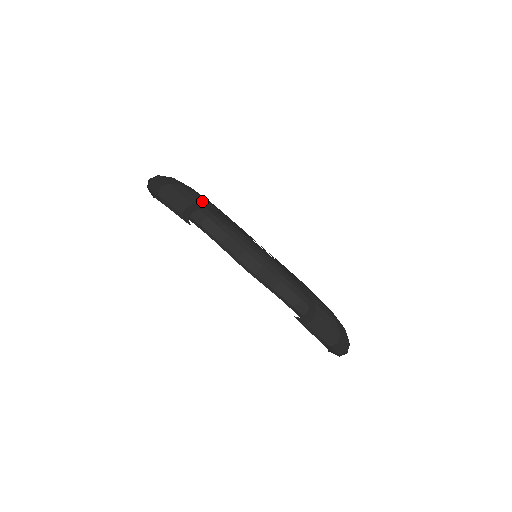
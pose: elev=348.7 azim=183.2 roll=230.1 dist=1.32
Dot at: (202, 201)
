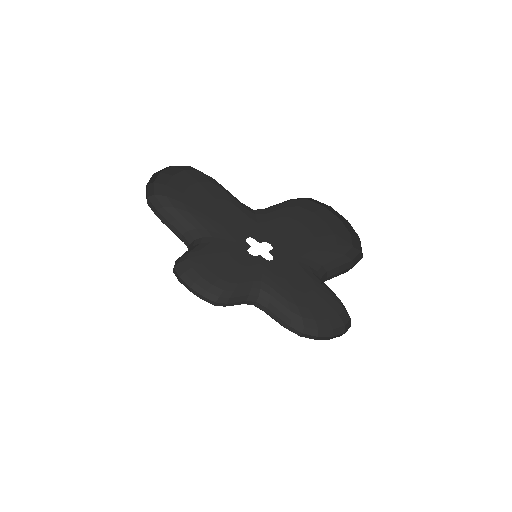
Dot at: (271, 209)
